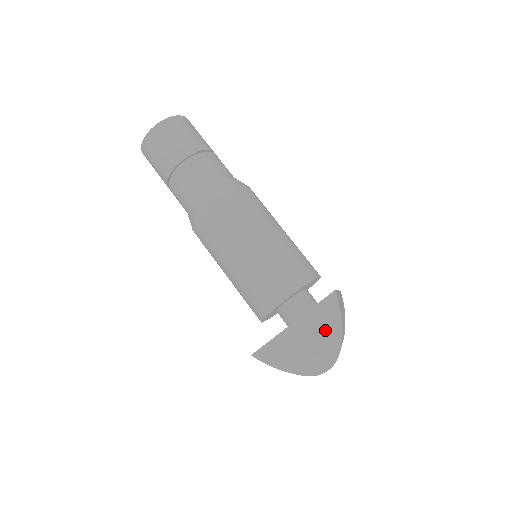
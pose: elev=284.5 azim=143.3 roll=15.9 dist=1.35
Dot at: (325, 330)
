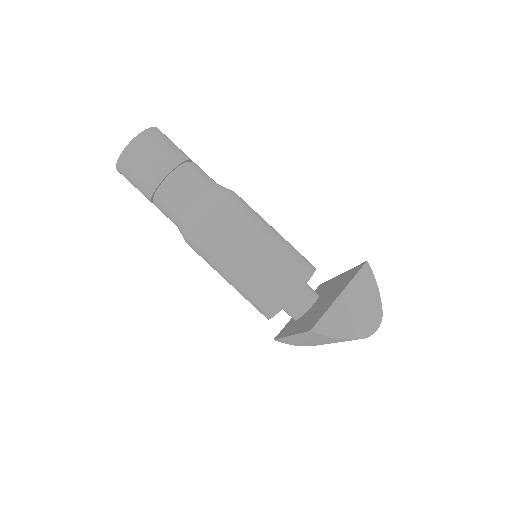
Dot at: (367, 296)
